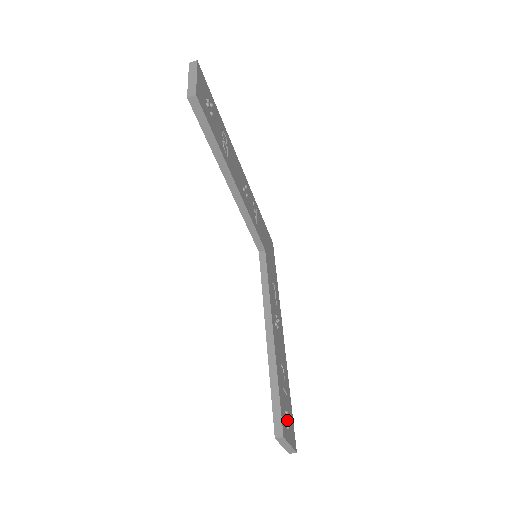
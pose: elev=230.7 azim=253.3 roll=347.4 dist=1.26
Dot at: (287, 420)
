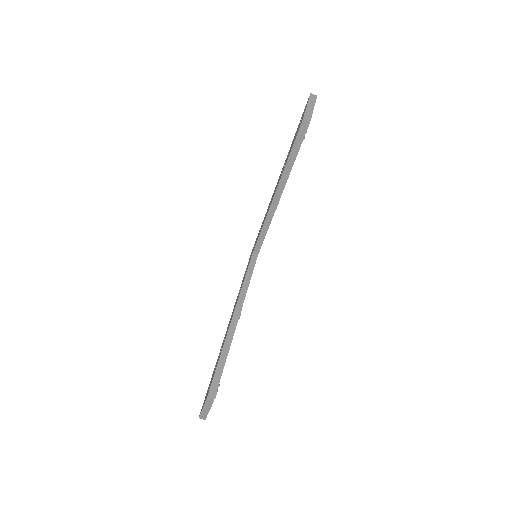
Dot at: occluded
